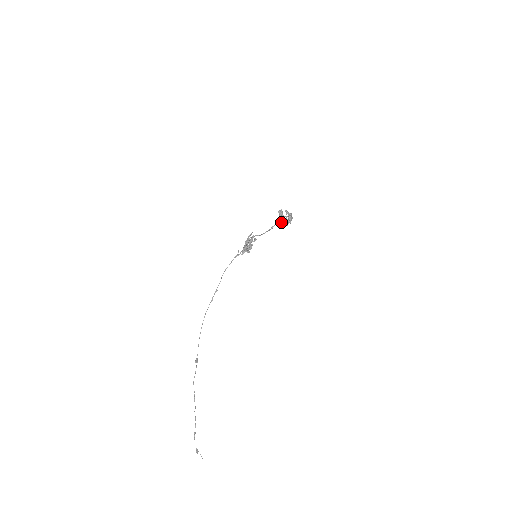
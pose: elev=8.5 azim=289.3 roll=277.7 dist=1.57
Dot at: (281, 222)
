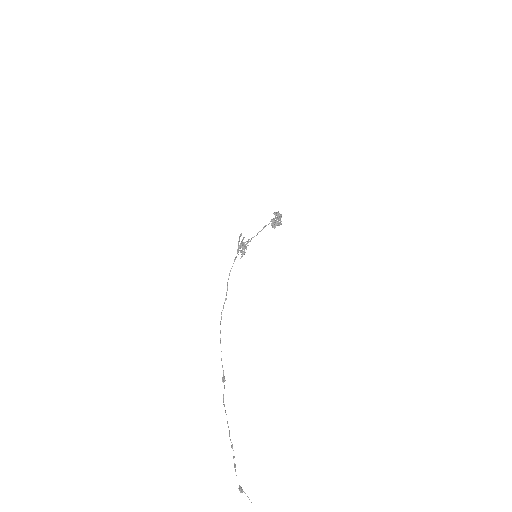
Dot at: (274, 224)
